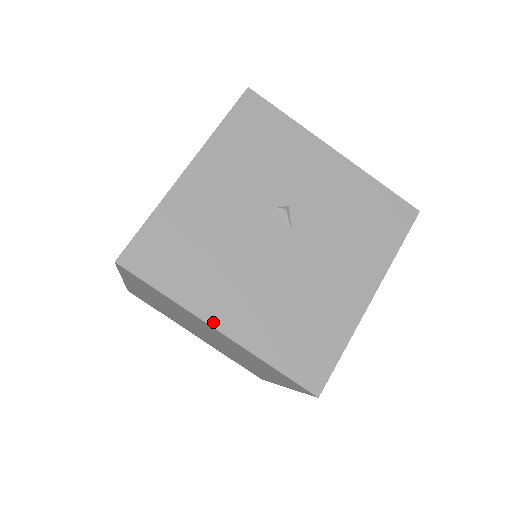
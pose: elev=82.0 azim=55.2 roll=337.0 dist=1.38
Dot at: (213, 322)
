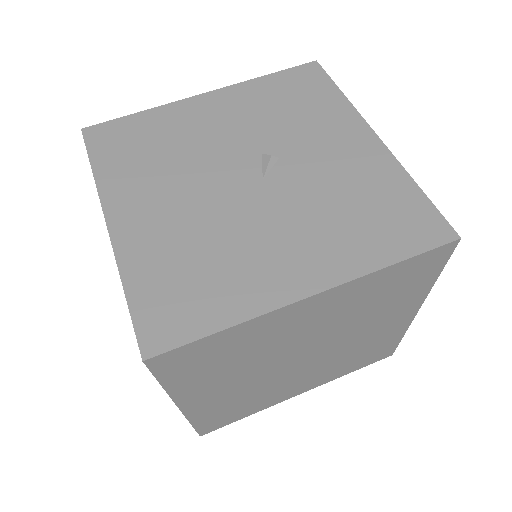
Dot at: (109, 213)
